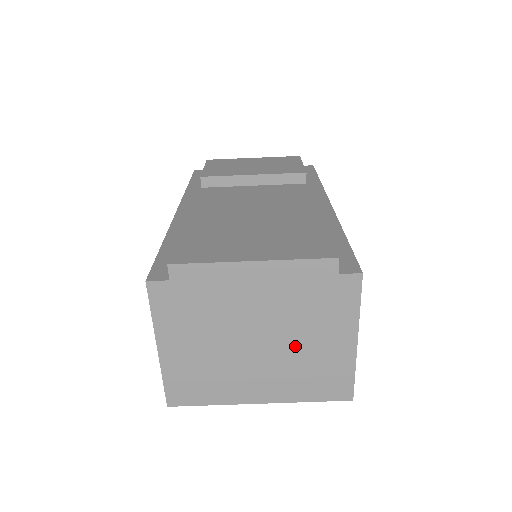
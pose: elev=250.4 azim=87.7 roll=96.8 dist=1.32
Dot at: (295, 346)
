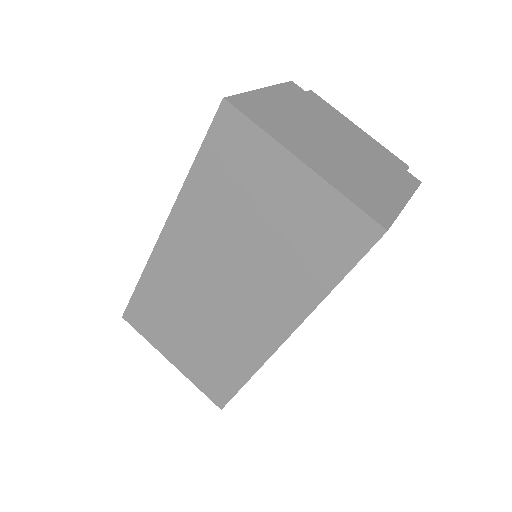
Dot at: (359, 167)
